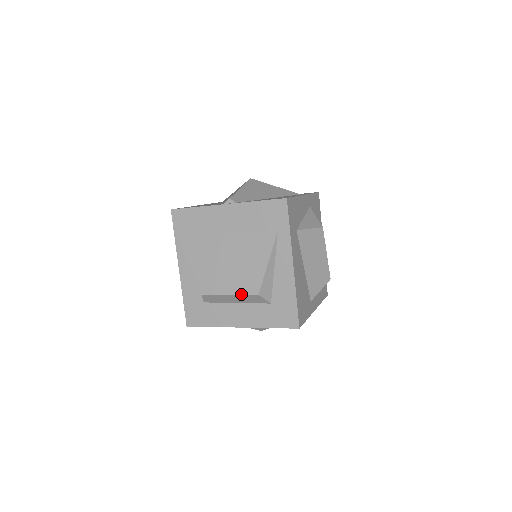
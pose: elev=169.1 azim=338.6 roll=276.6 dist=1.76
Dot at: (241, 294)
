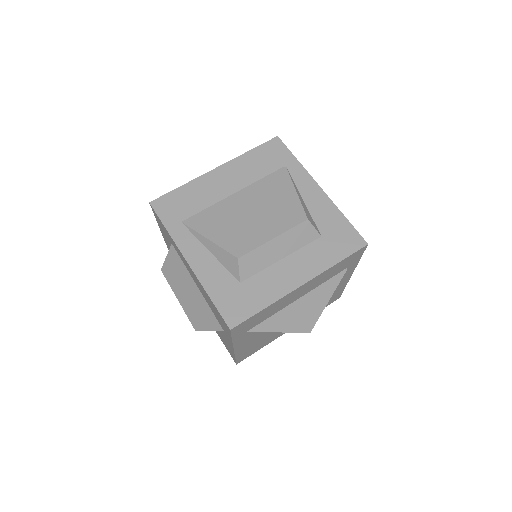
Dot at: (287, 229)
